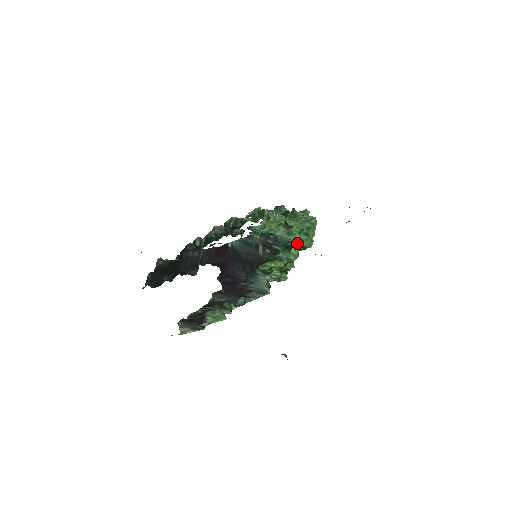
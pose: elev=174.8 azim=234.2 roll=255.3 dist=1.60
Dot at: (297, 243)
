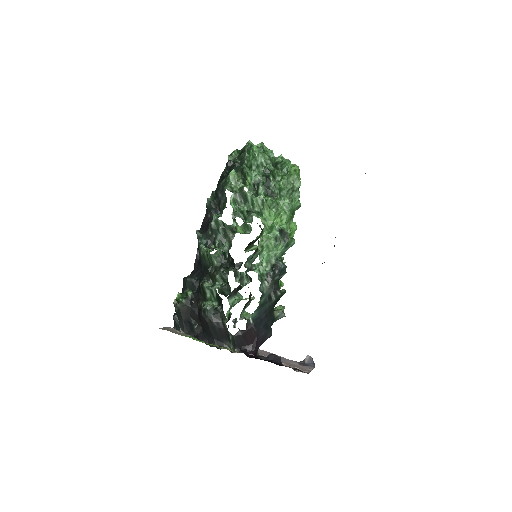
Dot at: occluded
